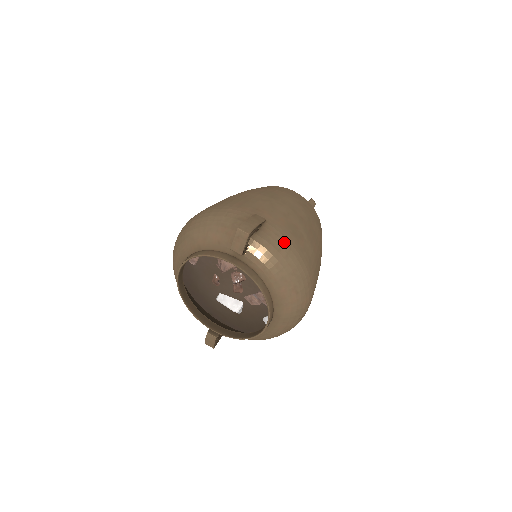
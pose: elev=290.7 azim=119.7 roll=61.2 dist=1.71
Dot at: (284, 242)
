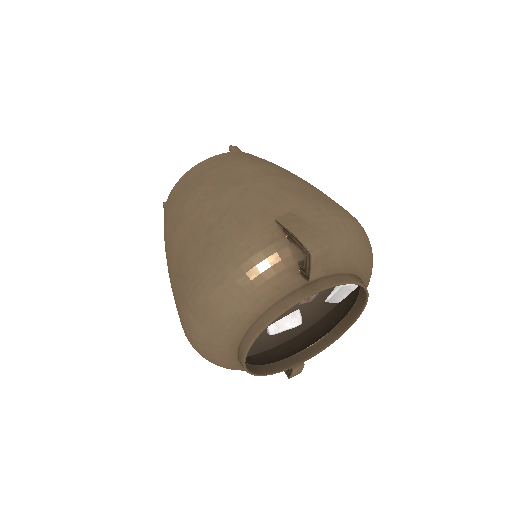
Dot at: (330, 216)
